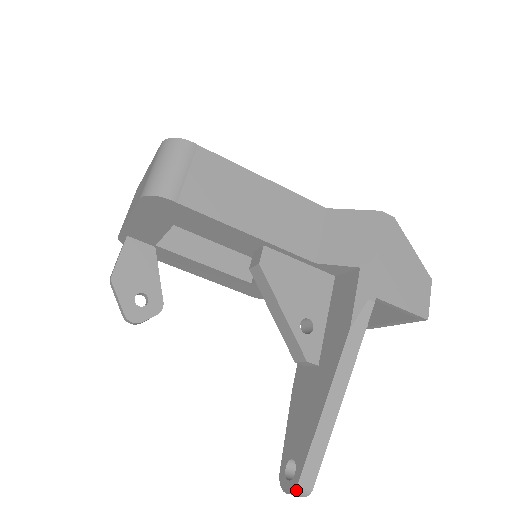
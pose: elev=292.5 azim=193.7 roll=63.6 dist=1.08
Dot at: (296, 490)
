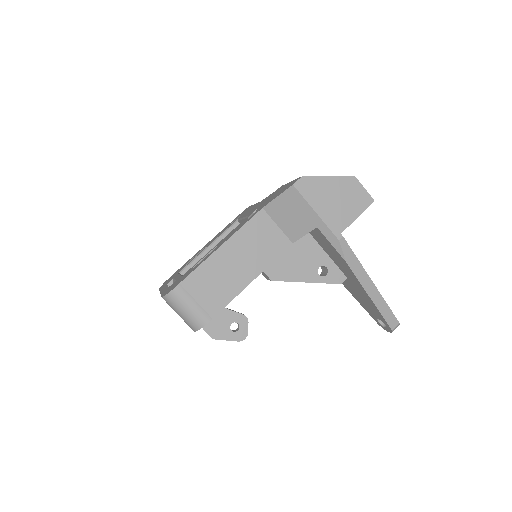
Dot at: occluded
